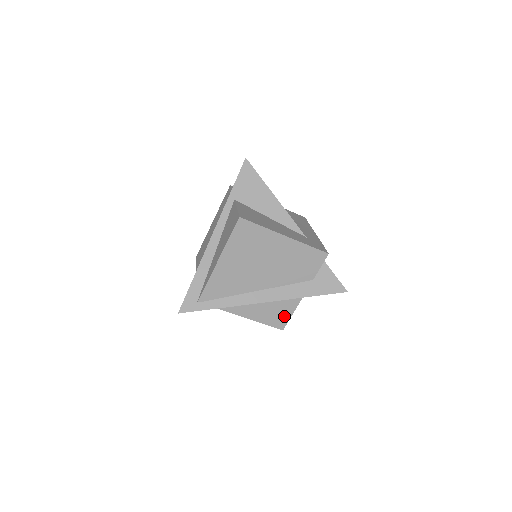
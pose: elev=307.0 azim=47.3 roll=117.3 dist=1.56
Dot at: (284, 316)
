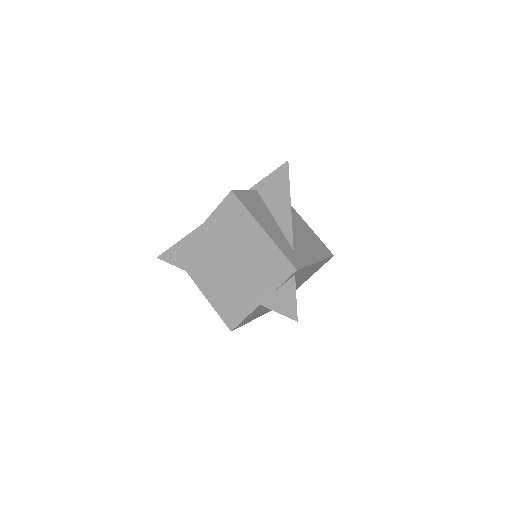
Dot at: (237, 316)
